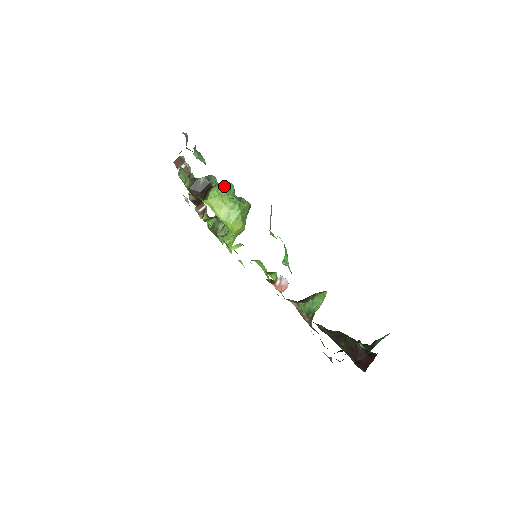
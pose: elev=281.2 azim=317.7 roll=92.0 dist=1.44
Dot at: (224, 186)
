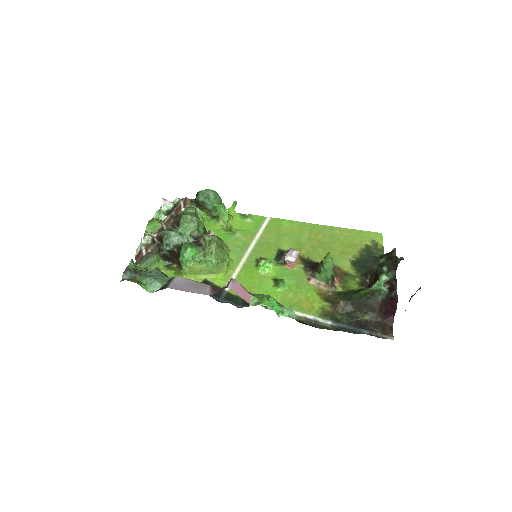
Dot at: (186, 261)
